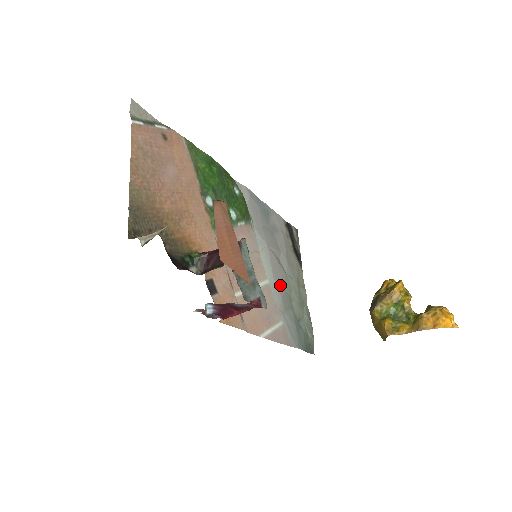
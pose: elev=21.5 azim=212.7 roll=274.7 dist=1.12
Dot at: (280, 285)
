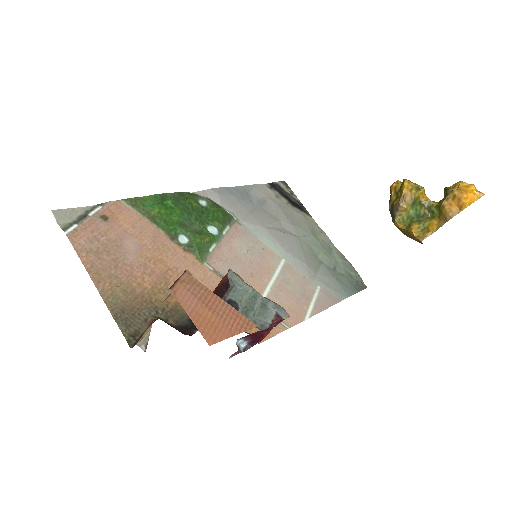
Dot at: (297, 253)
